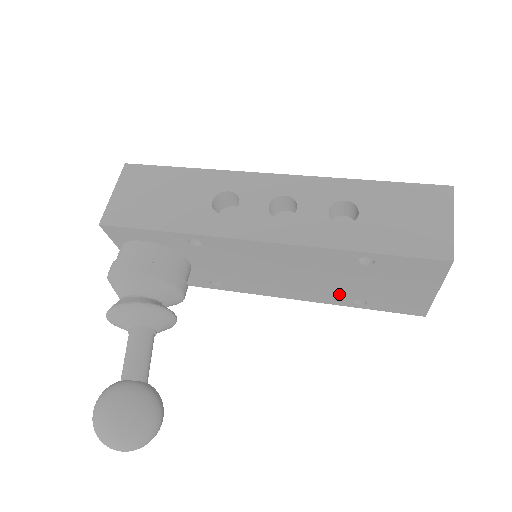
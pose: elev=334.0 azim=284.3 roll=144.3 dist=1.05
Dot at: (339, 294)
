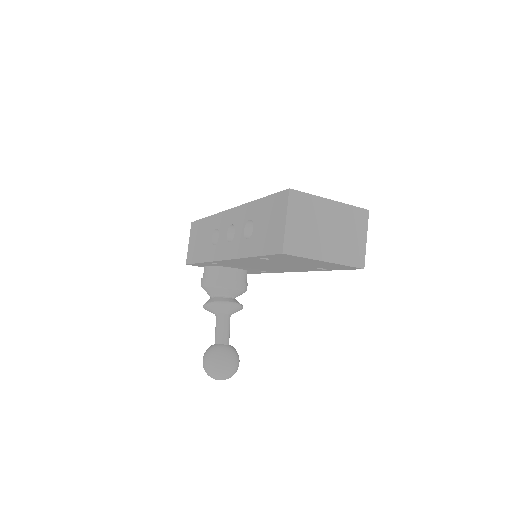
Dot at: (304, 268)
